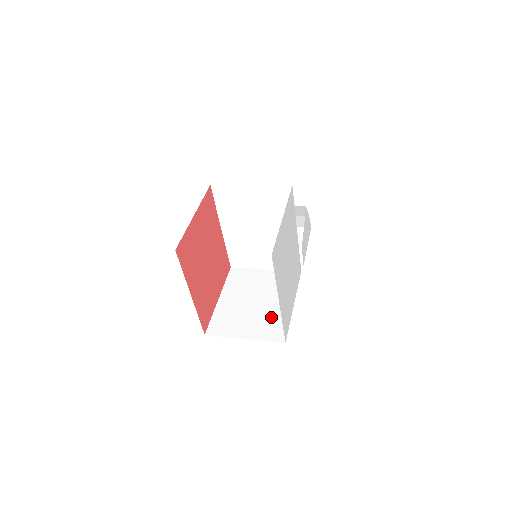
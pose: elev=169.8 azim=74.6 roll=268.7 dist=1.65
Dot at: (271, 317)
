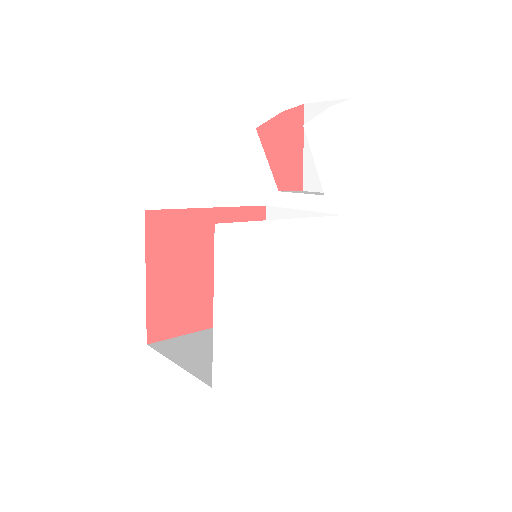
Dot at: occluded
